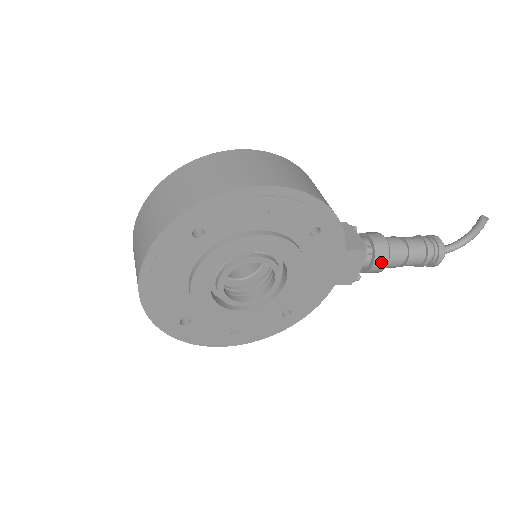
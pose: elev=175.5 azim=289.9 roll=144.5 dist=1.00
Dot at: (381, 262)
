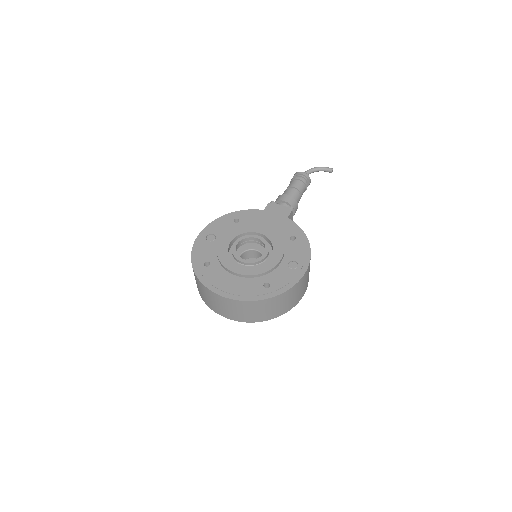
Dot at: occluded
